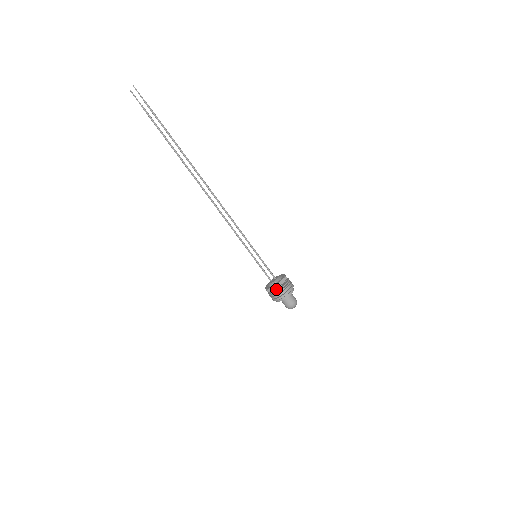
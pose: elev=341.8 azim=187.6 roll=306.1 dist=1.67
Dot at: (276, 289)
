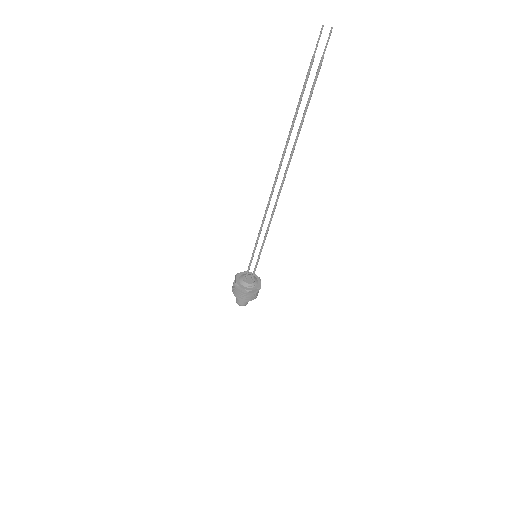
Dot at: (256, 291)
